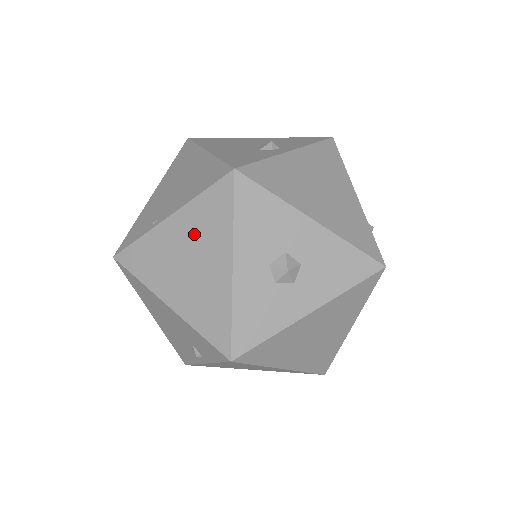
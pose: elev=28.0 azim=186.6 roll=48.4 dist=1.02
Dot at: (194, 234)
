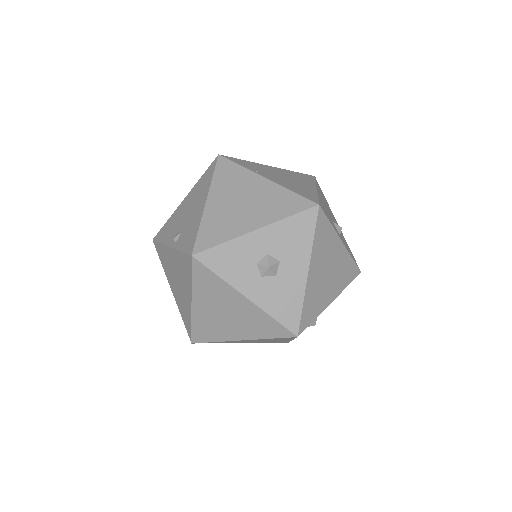
Dot at: (264, 198)
